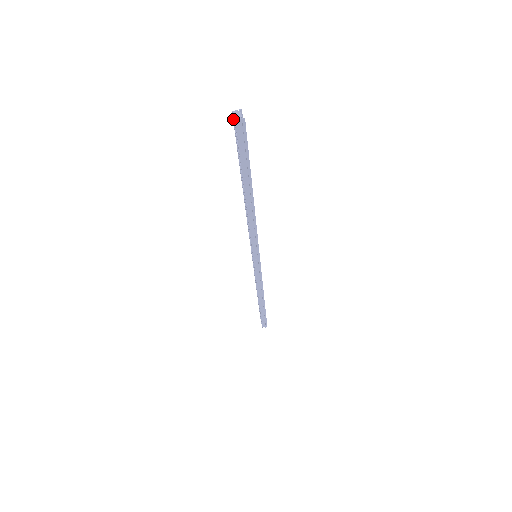
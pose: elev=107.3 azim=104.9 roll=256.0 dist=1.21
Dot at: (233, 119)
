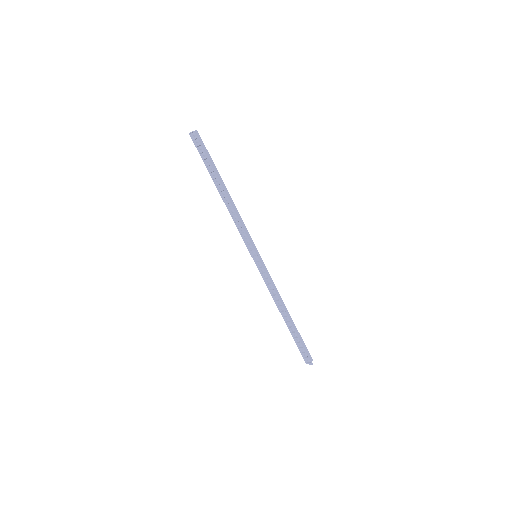
Dot at: (192, 138)
